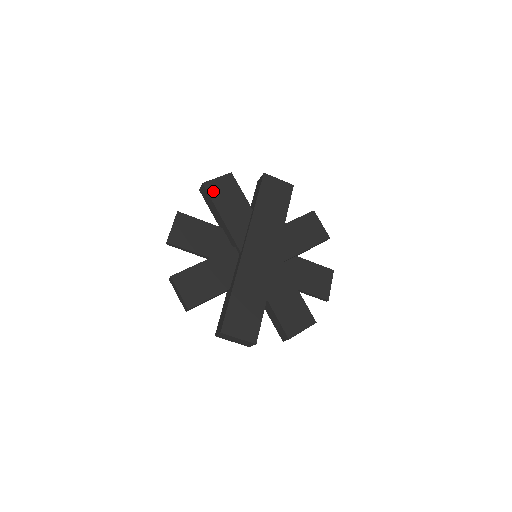
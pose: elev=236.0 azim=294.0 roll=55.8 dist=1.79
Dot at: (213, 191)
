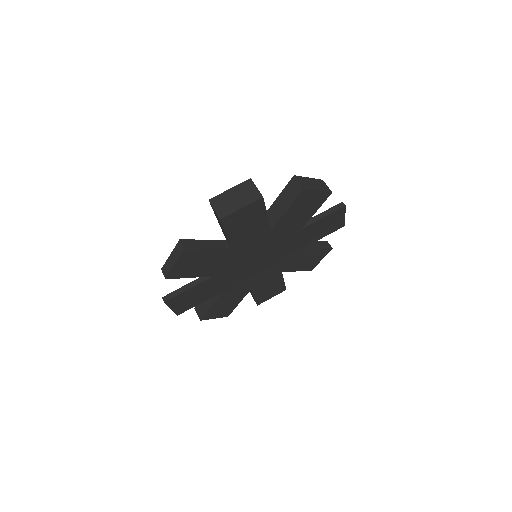
Dot at: occluded
